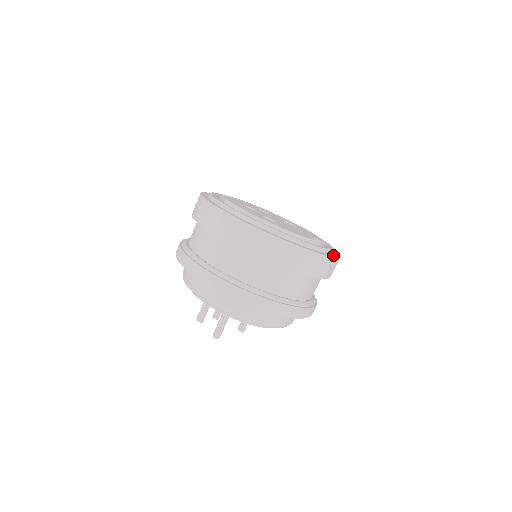
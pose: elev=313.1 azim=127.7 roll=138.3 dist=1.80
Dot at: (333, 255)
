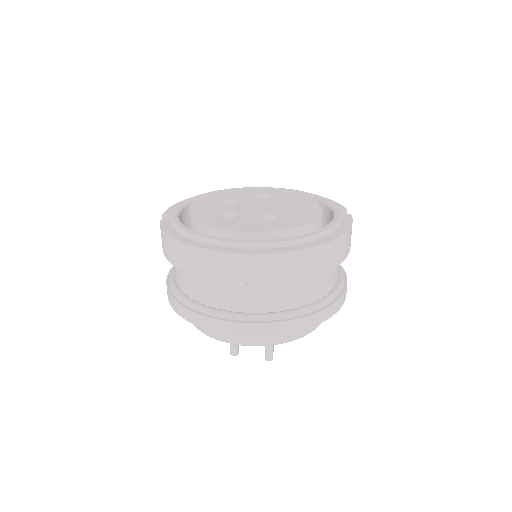
Dot at: occluded
